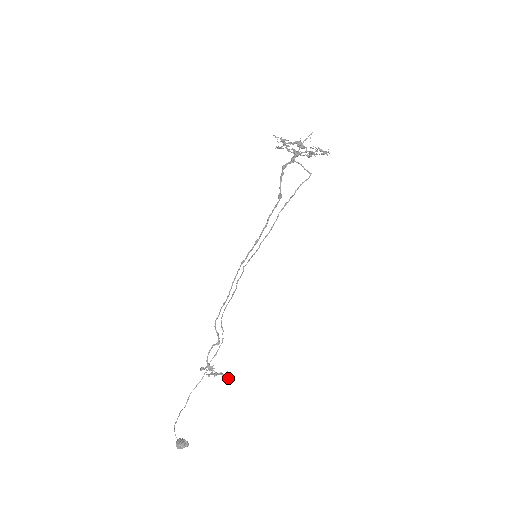
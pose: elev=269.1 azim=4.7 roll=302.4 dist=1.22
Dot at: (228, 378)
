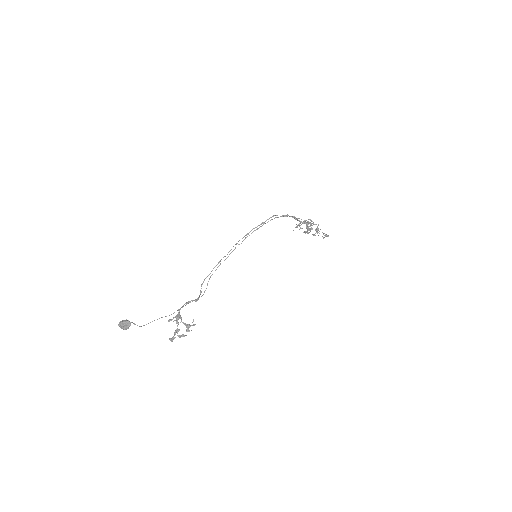
Dot at: (189, 330)
